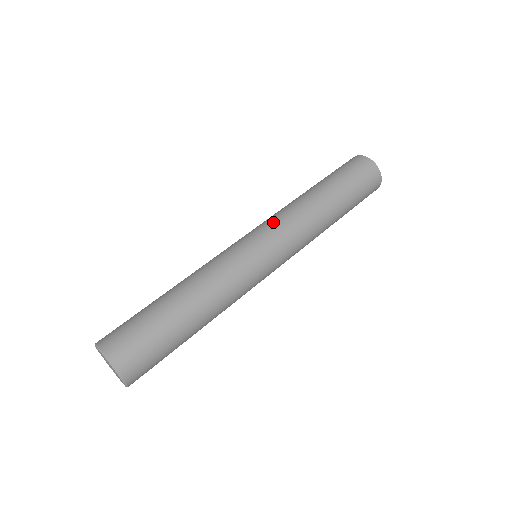
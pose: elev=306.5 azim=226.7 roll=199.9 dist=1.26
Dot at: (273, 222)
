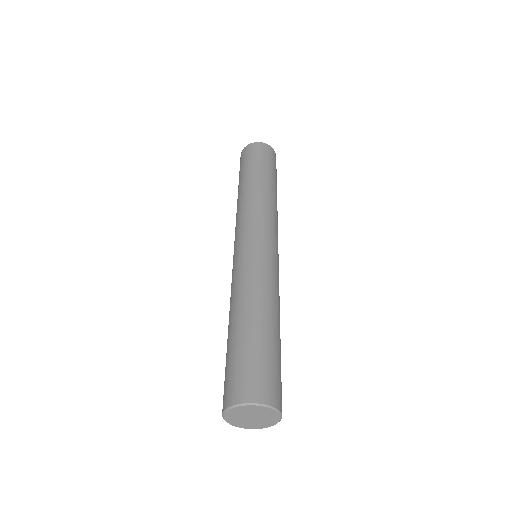
Dot at: (251, 220)
